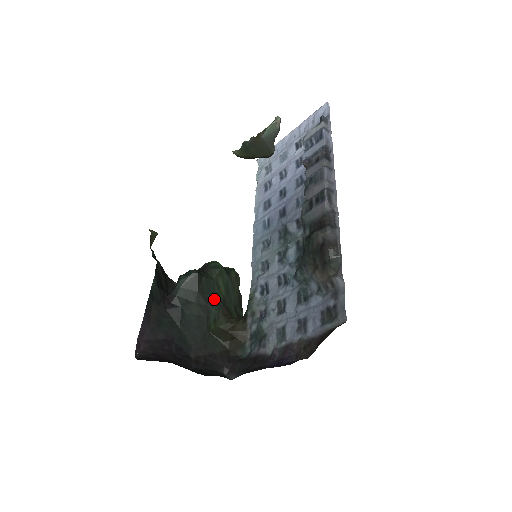
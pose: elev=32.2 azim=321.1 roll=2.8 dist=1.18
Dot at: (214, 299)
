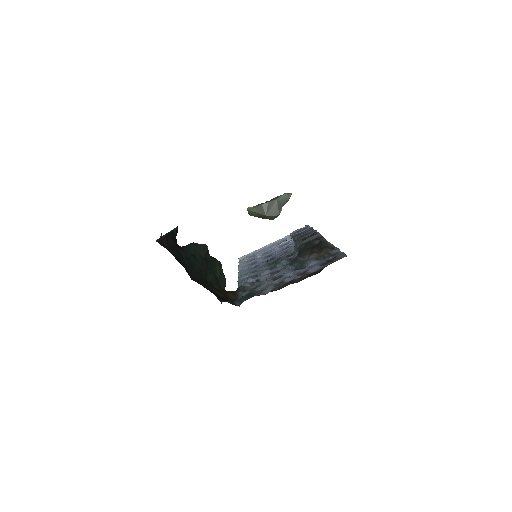
Dot at: (212, 272)
